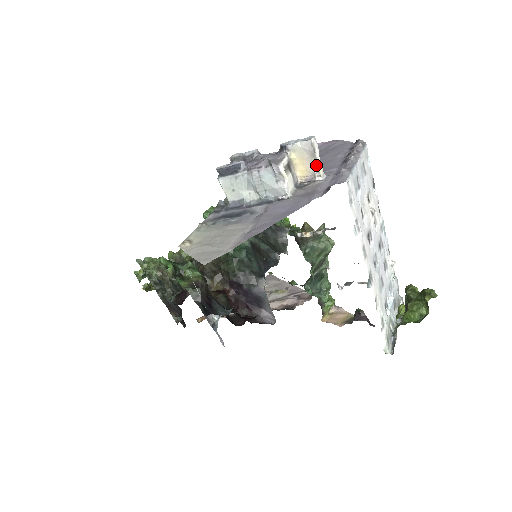
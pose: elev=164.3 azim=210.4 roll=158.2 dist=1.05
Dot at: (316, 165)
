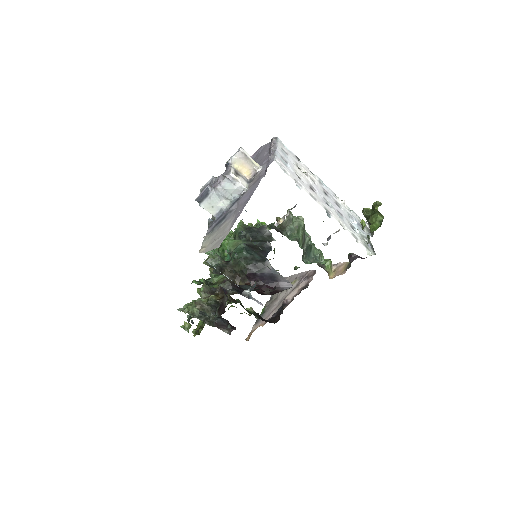
Dot at: (252, 163)
